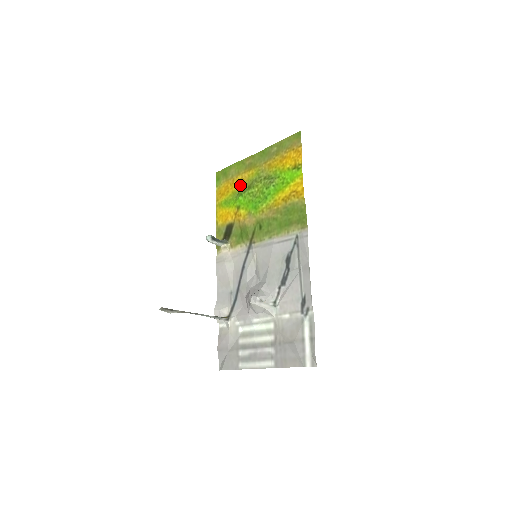
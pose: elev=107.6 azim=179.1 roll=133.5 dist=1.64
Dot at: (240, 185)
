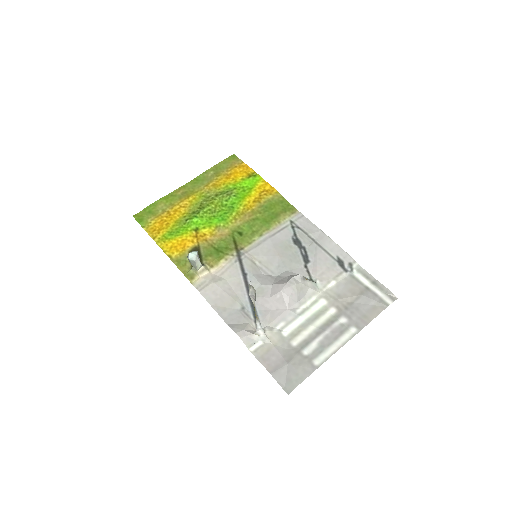
Dot at: (183, 213)
